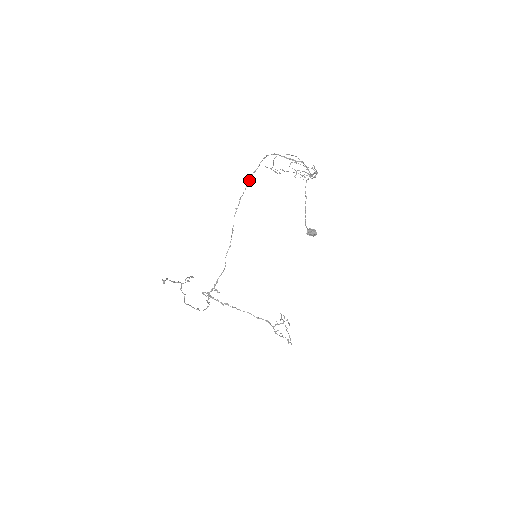
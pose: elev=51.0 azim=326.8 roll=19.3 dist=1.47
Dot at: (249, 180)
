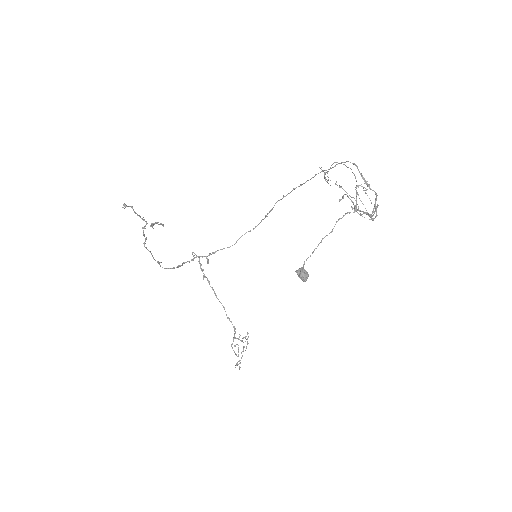
Dot at: (315, 175)
